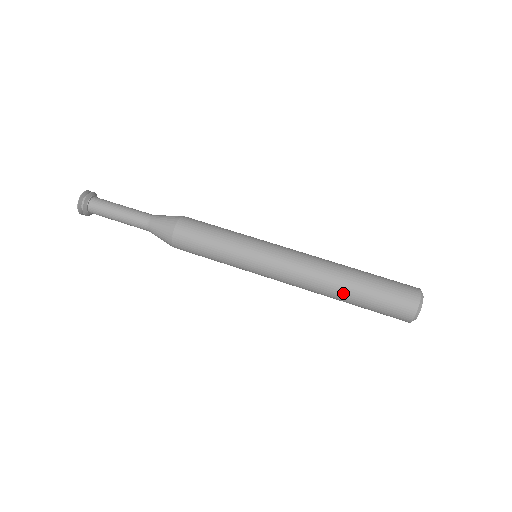
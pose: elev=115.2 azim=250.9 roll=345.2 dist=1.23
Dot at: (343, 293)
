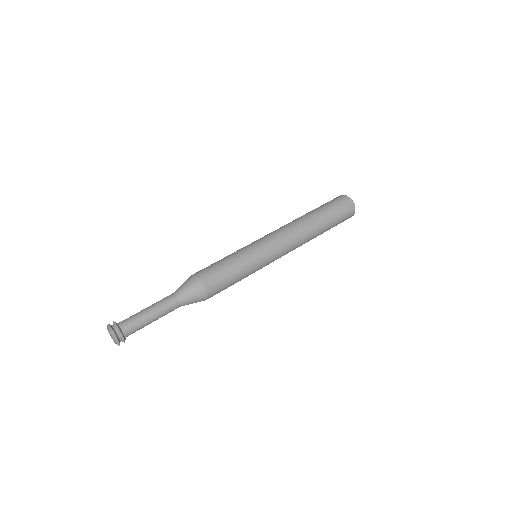
Dot at: (315, 221)
